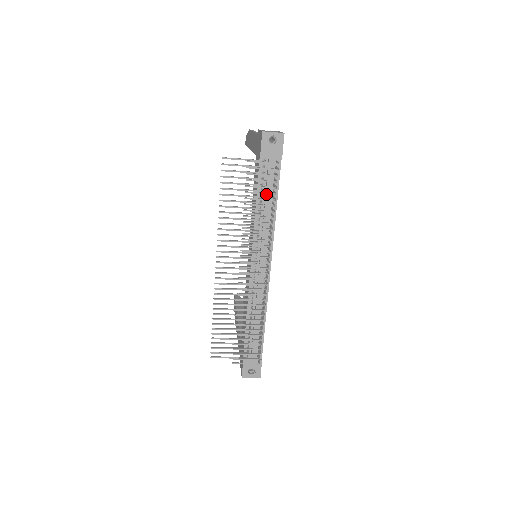
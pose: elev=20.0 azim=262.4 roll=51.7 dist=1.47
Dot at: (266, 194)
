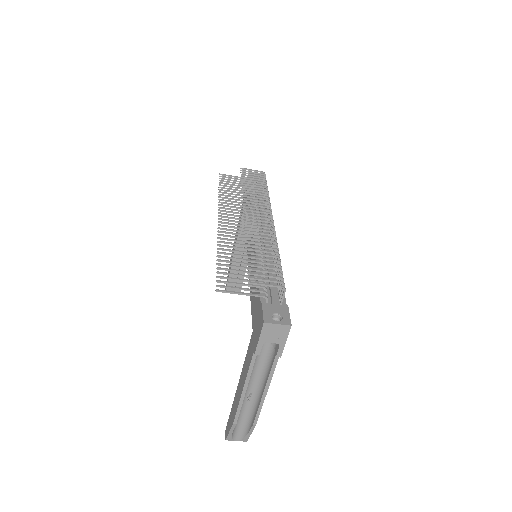
Dot at: occluded
